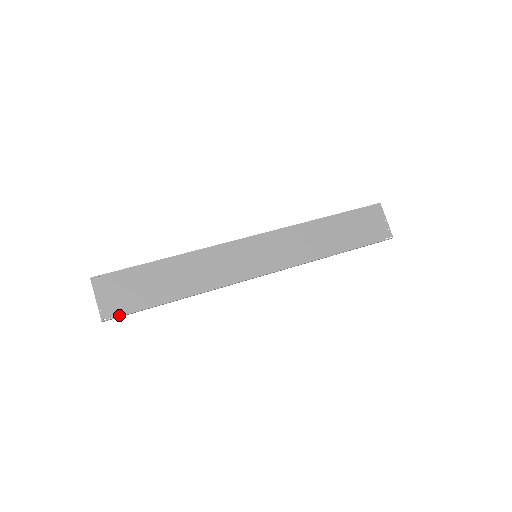
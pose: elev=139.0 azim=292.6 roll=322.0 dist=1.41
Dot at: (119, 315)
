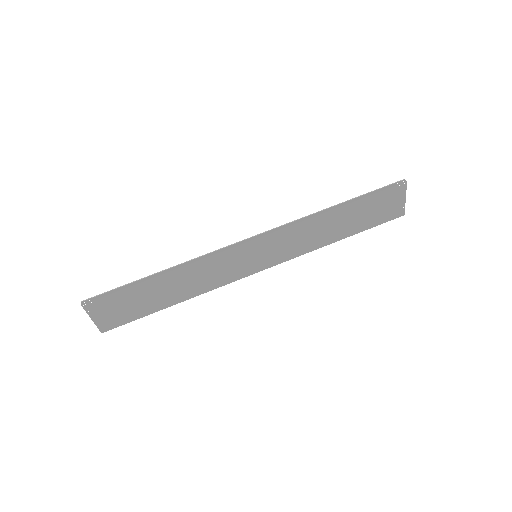
Dot at: (118, 326)
